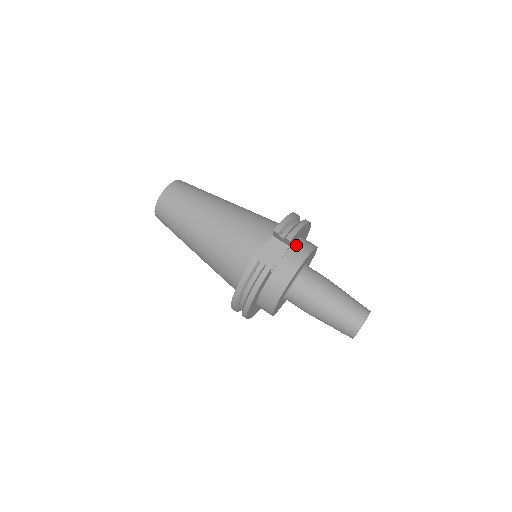
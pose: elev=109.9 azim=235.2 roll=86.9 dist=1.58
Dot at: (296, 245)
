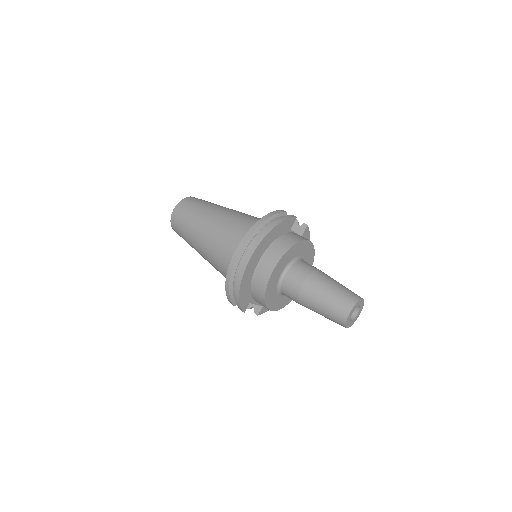
Dot at: occluded
